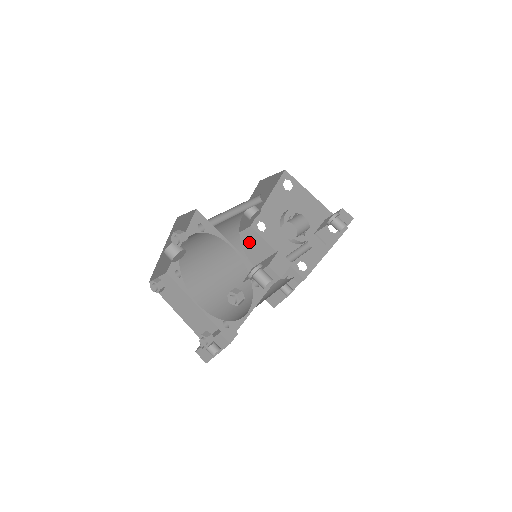
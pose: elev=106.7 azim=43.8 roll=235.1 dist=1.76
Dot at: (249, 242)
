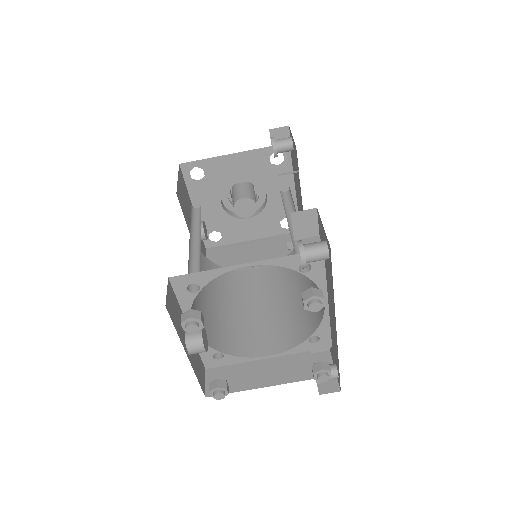
Dot at: (223, 260)
